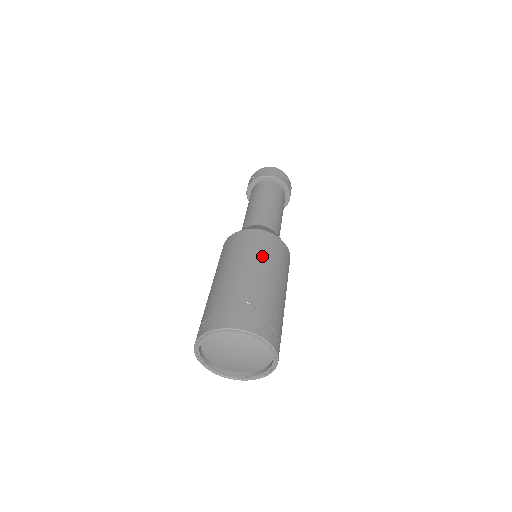
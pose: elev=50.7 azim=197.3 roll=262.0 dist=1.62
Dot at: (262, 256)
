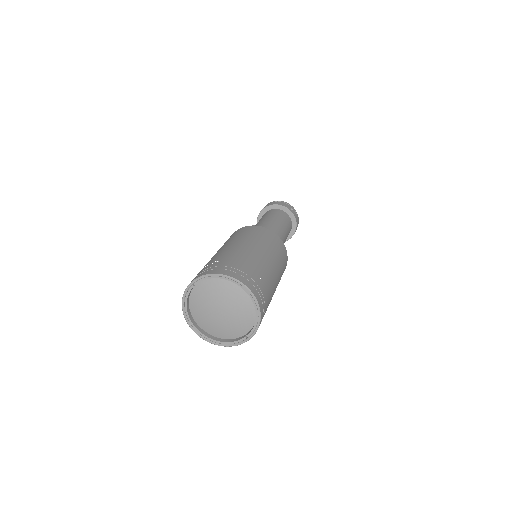
Dot at: (241, 237)
